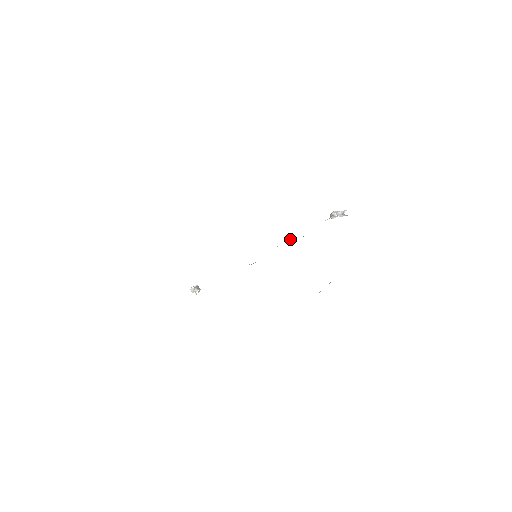
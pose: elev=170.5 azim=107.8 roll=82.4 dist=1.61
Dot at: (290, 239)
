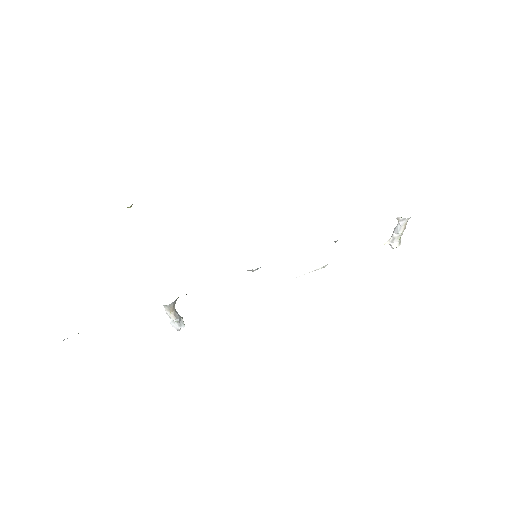
Dot at: (325, 265)
